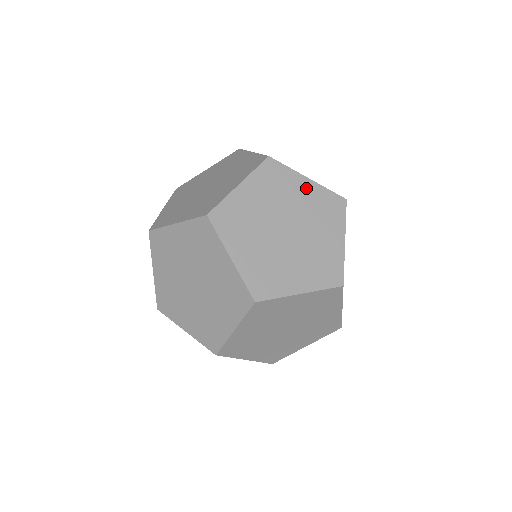
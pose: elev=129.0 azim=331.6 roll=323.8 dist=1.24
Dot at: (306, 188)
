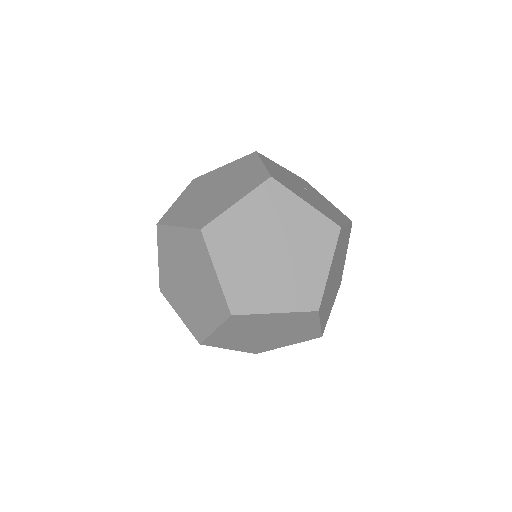
Dot at: (345, 234)
